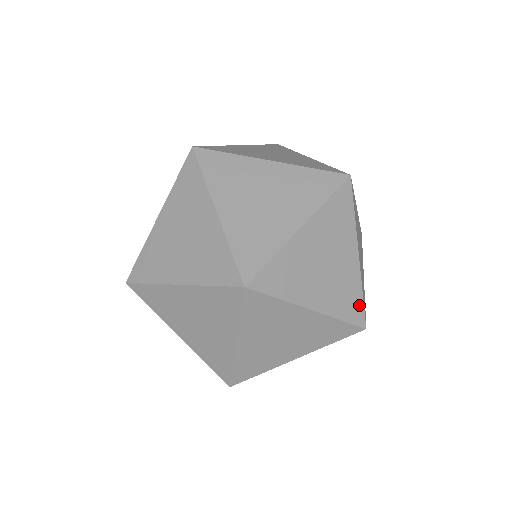
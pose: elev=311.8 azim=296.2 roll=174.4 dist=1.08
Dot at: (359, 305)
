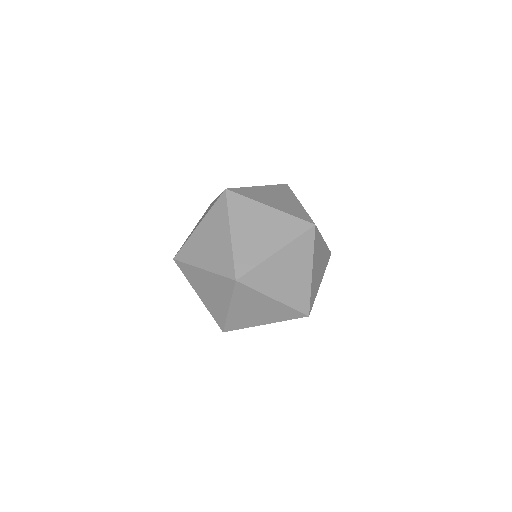
Dot at: (307, 302)
